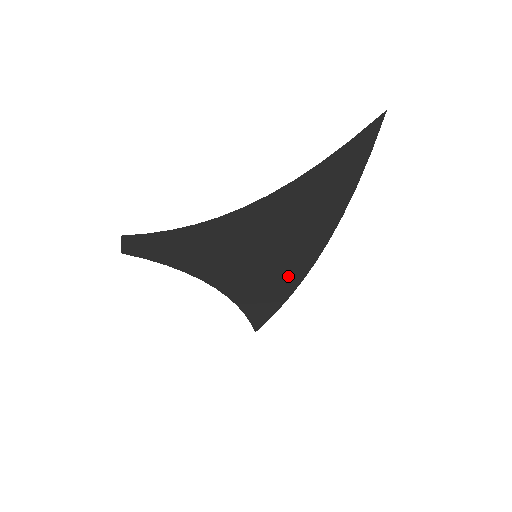
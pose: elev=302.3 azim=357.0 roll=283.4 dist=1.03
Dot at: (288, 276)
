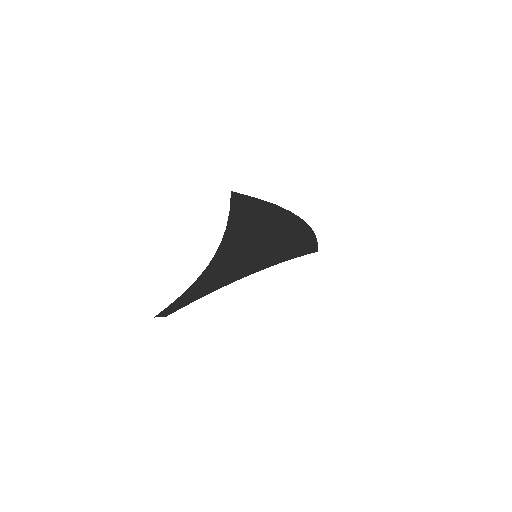
Dot at: (297, 238)
